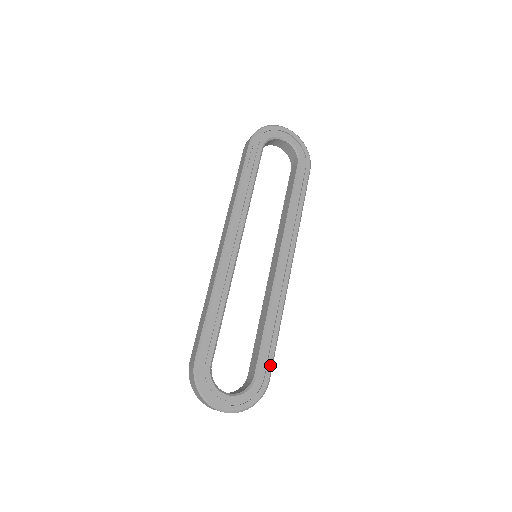
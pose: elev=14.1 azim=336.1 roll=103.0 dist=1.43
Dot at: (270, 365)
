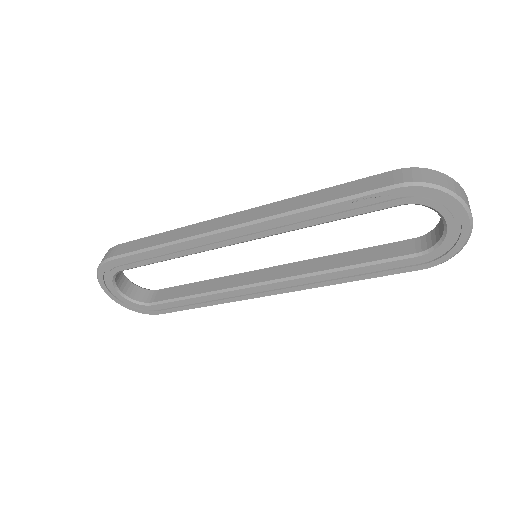
Dot at: (171, 311)
